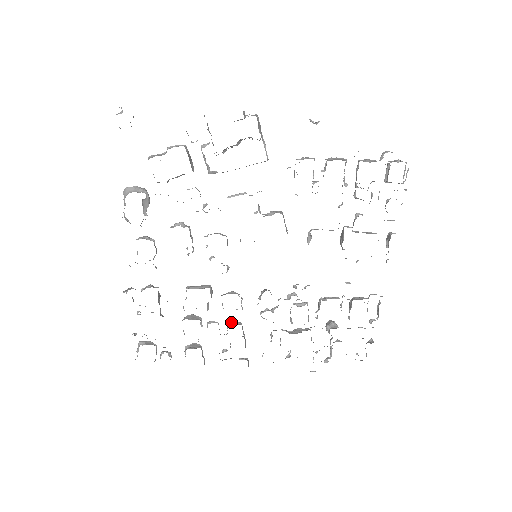
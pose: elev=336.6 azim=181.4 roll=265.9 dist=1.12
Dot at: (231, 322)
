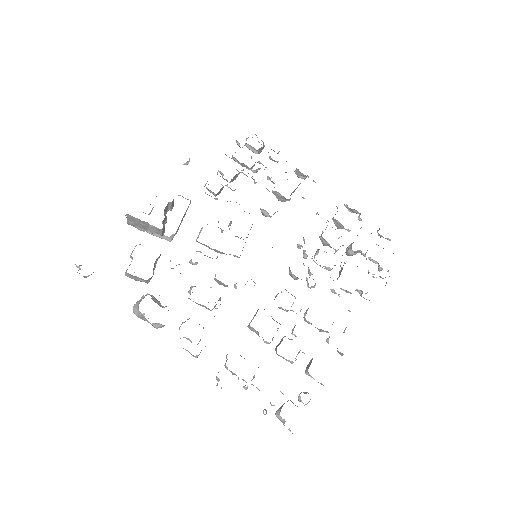
Dot at: occluded
